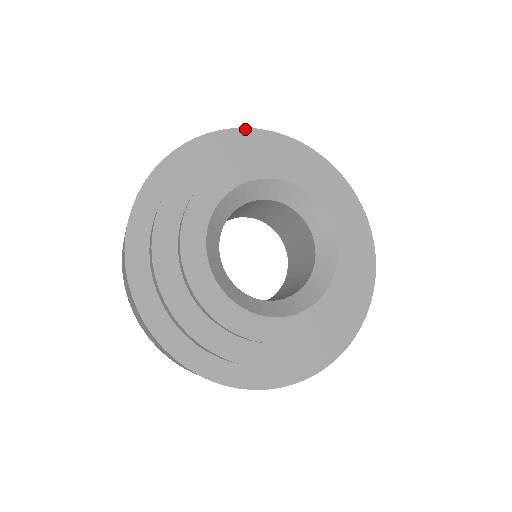
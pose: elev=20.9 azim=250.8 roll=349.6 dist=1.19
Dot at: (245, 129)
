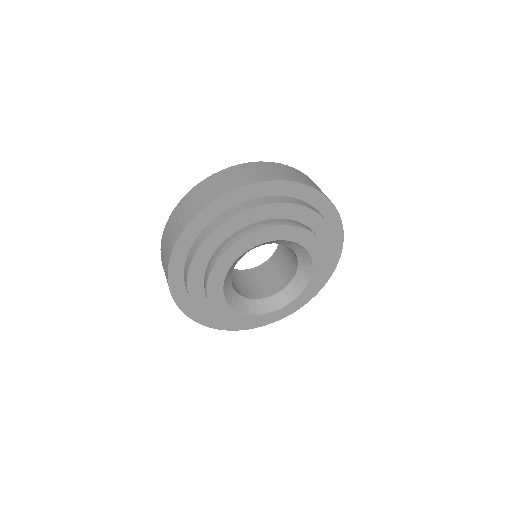
Dot at: (325, 196)
